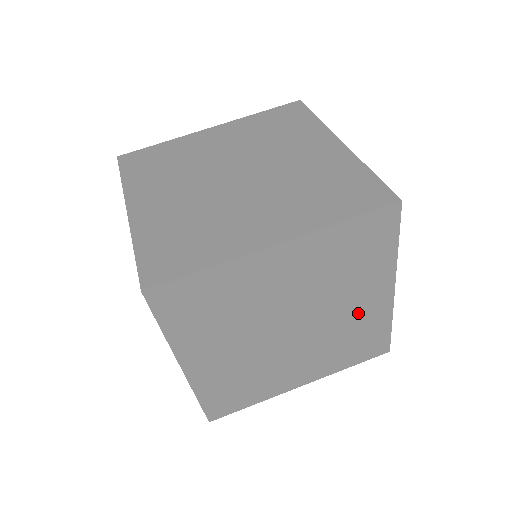
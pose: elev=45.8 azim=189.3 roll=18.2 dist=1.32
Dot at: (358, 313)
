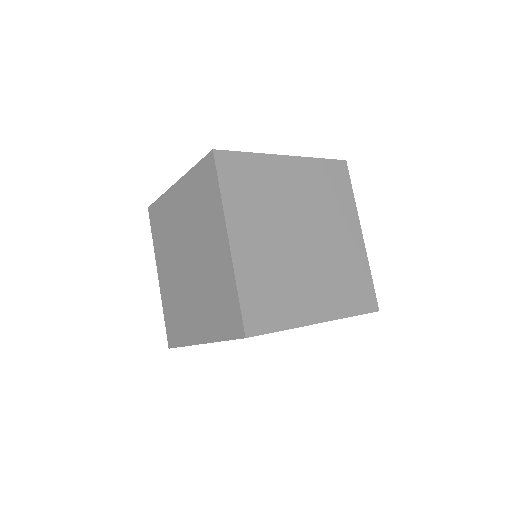
Dot at: (345, 246)
